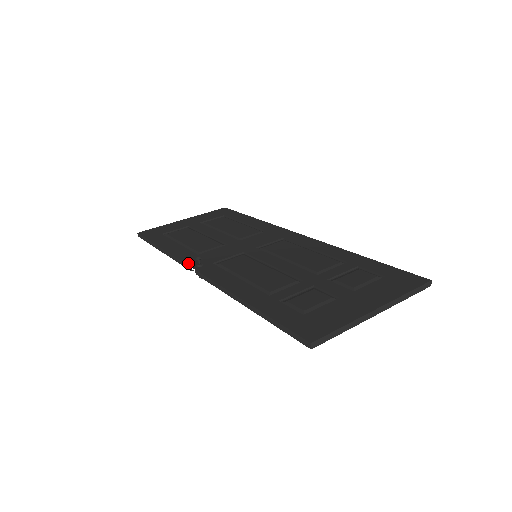
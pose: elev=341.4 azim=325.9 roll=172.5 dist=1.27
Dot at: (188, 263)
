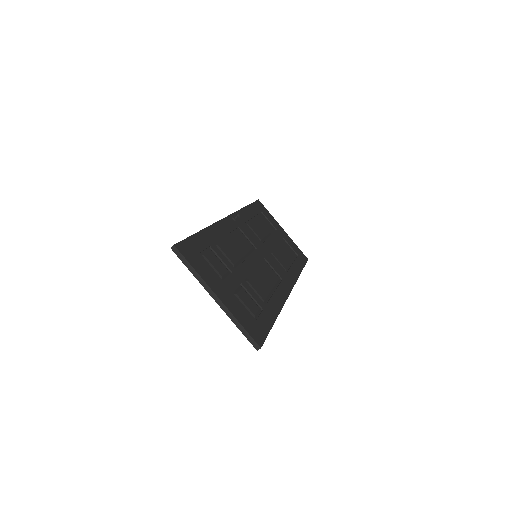
Dot at: (234, 214)
